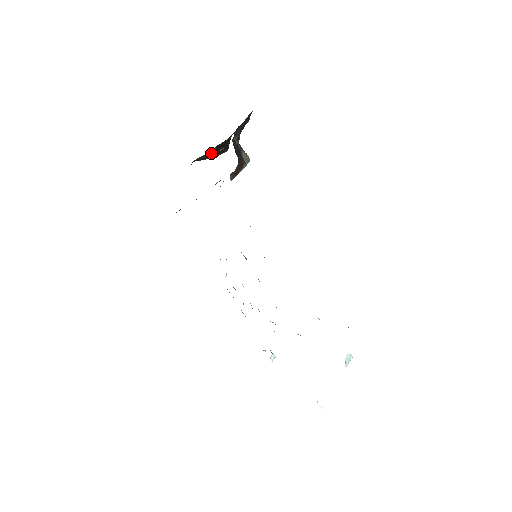
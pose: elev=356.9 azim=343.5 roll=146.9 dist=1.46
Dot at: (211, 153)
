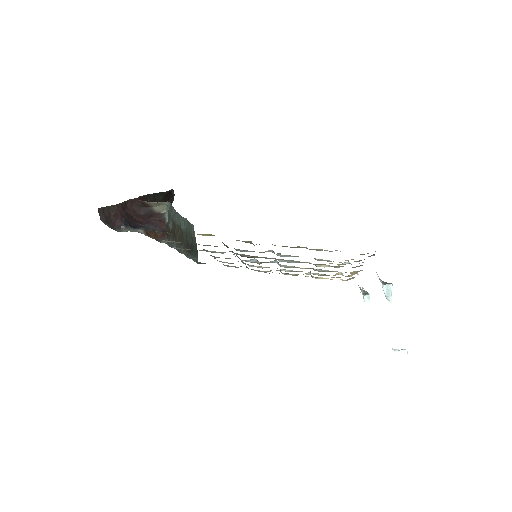
Dot at: occluded
